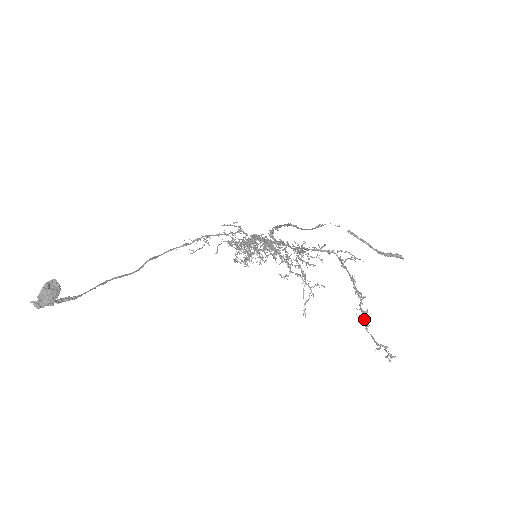
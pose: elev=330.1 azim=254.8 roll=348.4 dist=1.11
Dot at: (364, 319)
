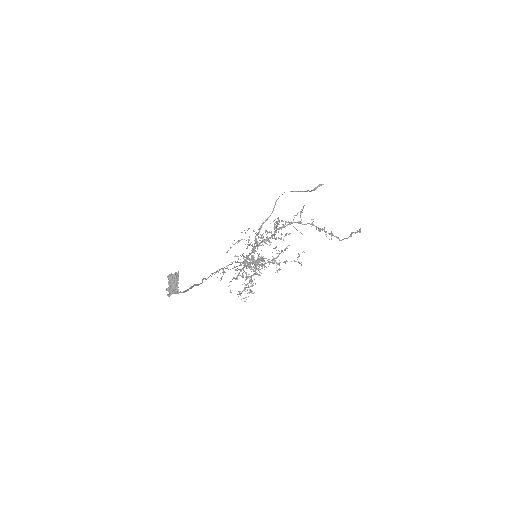
Dot at: (334, 236)
